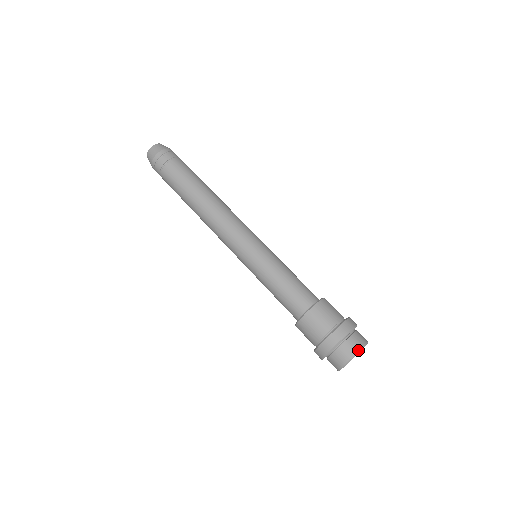
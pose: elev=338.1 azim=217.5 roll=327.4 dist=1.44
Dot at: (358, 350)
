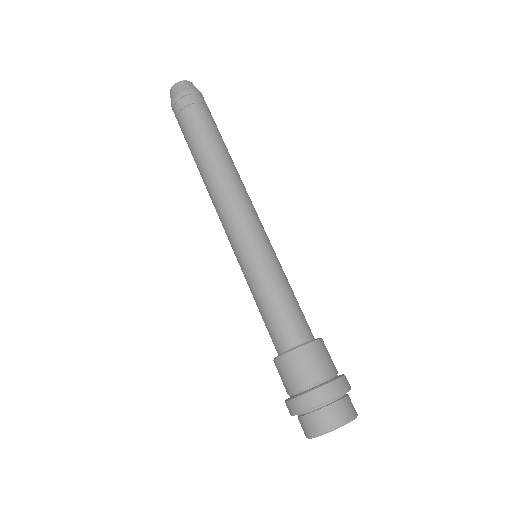
Dot at: (352, 417)
